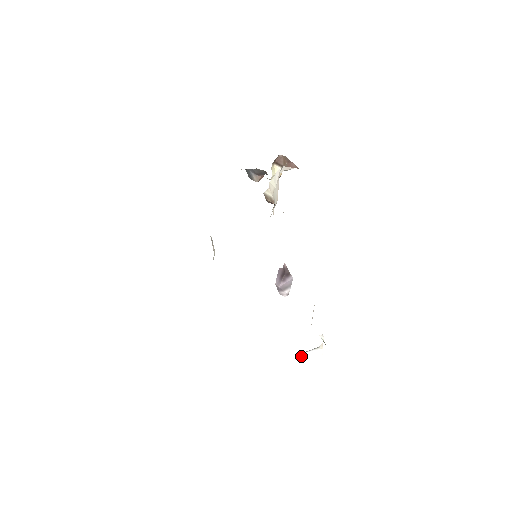
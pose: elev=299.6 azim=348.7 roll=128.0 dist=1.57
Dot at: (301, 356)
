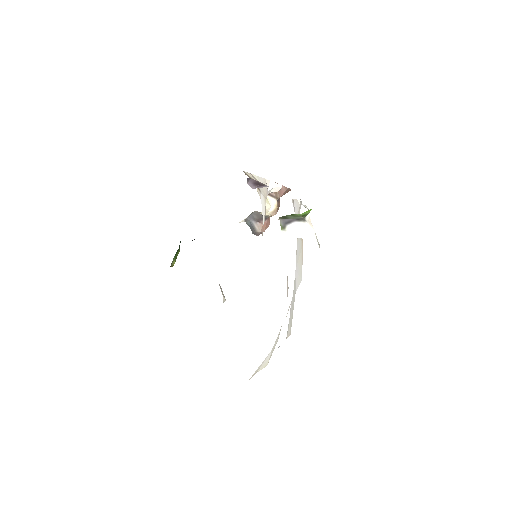
Dot at: (285, 230)
